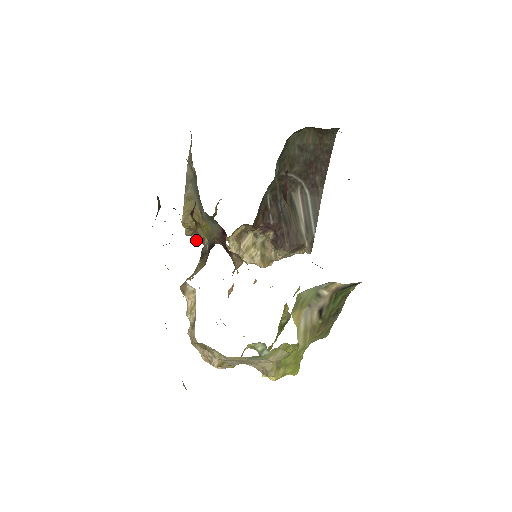
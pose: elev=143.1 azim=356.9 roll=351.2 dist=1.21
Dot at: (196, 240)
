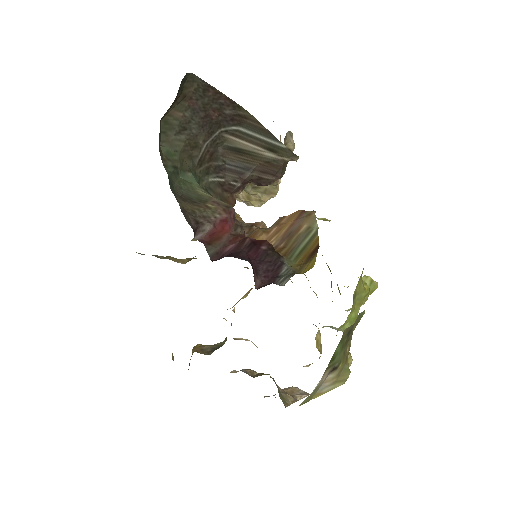
Dot at: occluded
